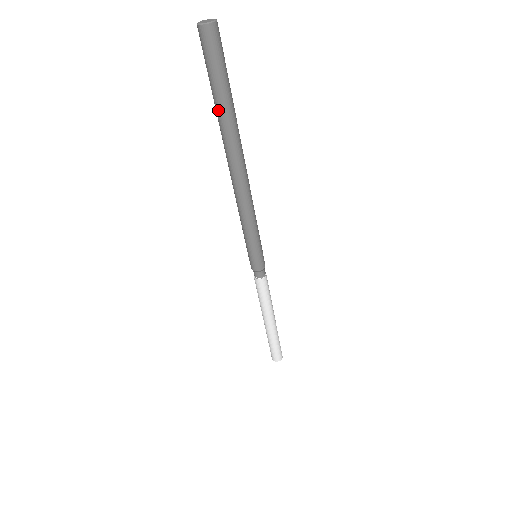
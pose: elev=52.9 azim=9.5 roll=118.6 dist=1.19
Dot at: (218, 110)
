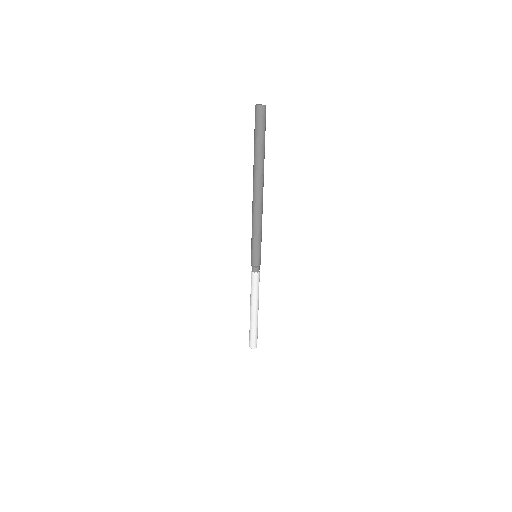
Dot at: (257, 153)
